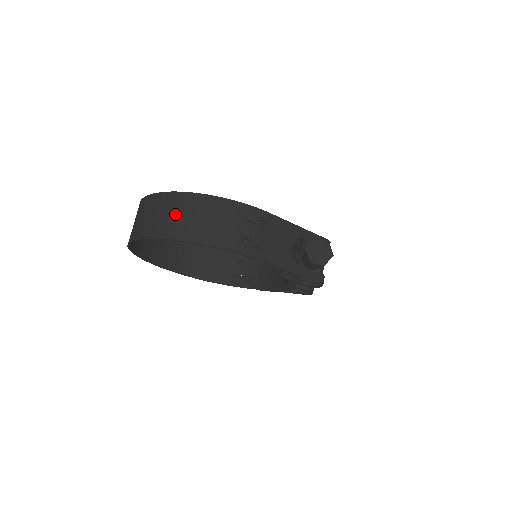
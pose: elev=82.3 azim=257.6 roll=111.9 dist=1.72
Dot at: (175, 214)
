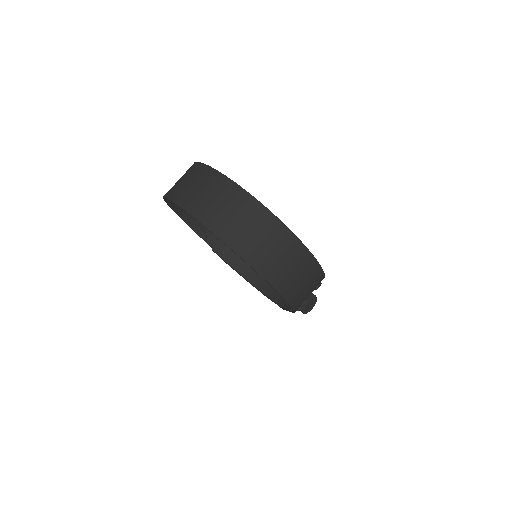
Dot at: (292, 267)
